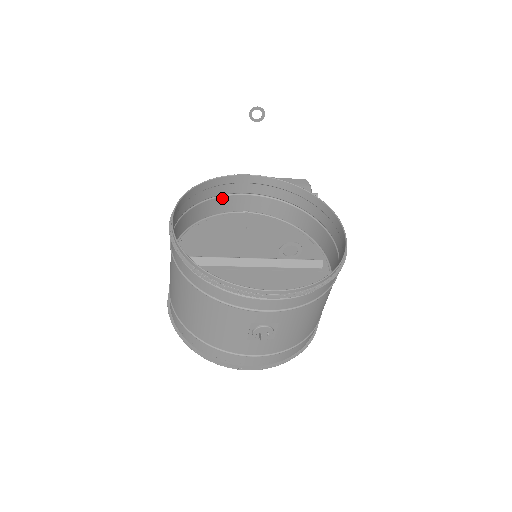
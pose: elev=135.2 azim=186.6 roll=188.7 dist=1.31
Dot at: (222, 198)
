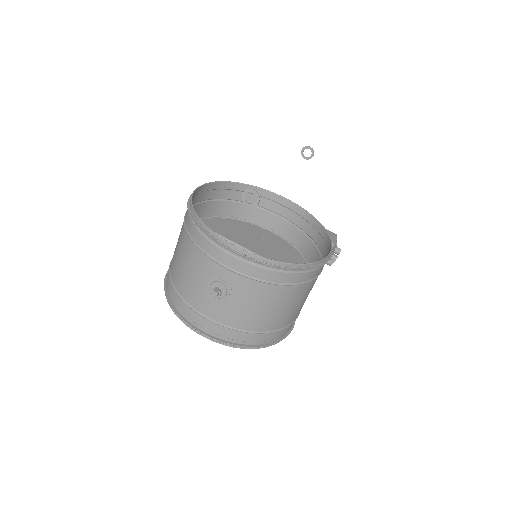
Dot at: (256, 208)
